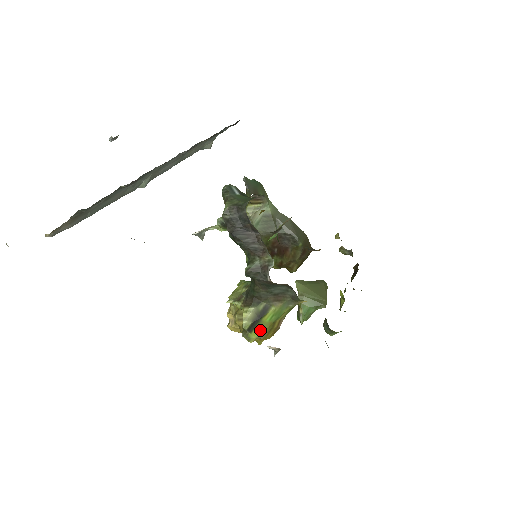
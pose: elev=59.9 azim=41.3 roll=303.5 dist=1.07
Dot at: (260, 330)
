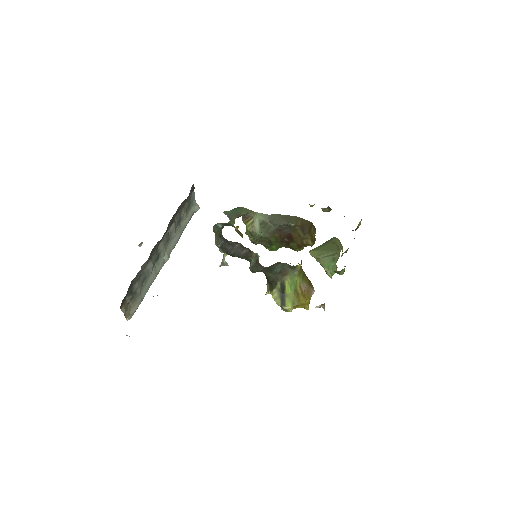
Dot at: (290, 300)
